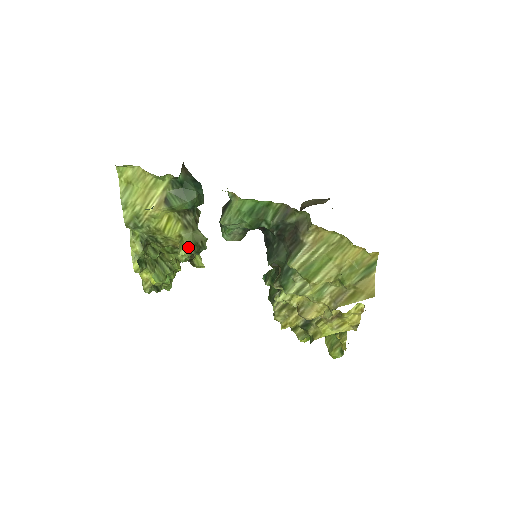
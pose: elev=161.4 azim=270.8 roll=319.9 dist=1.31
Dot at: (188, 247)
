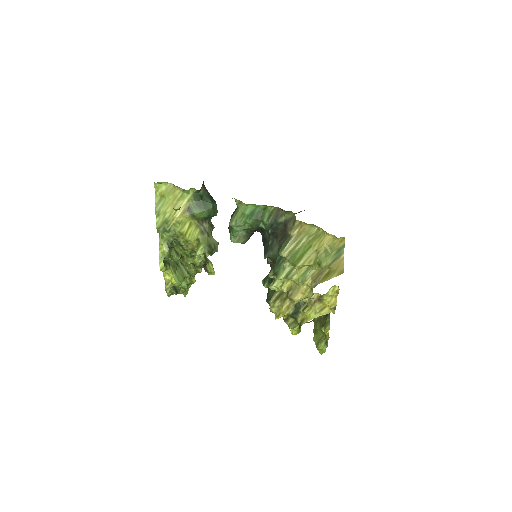
Dot at: (204, 248)
